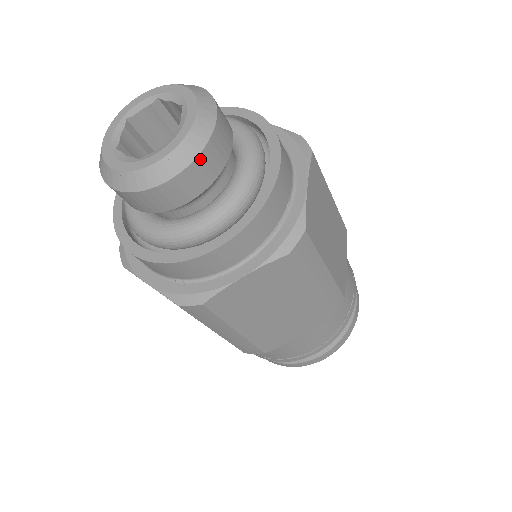
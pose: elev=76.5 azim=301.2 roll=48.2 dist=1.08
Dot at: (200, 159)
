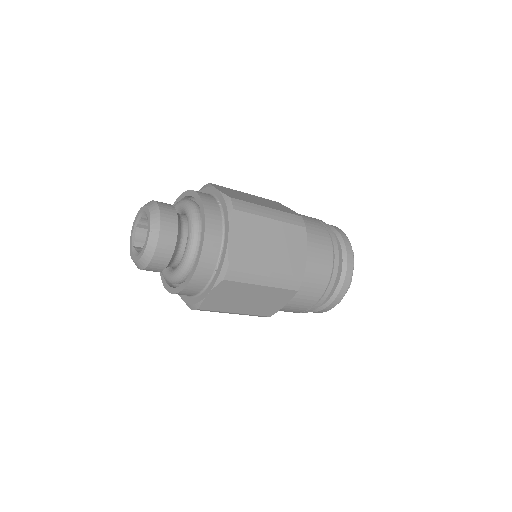
Dot at: (162, 214)
